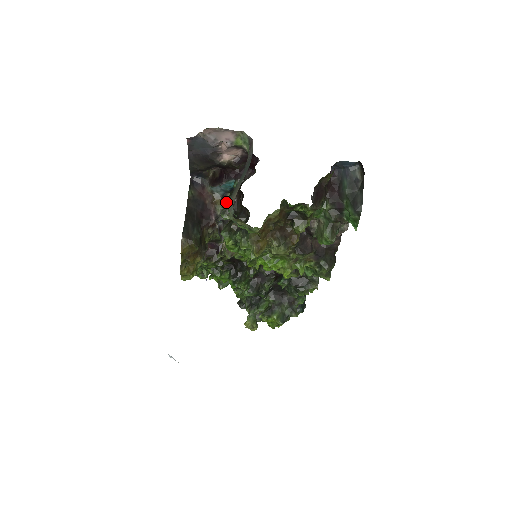
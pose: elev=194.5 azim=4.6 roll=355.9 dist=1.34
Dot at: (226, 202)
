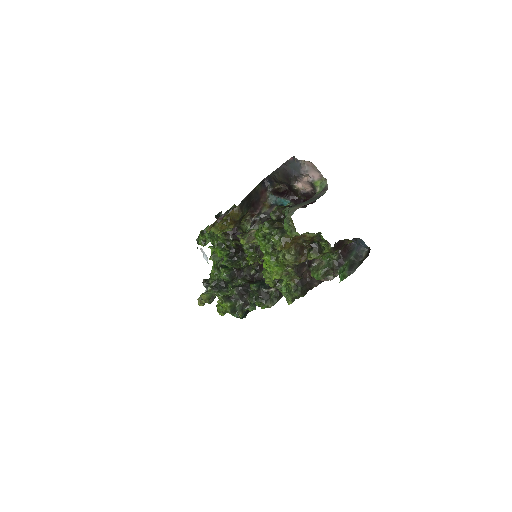
Dot at: (287, 207)
